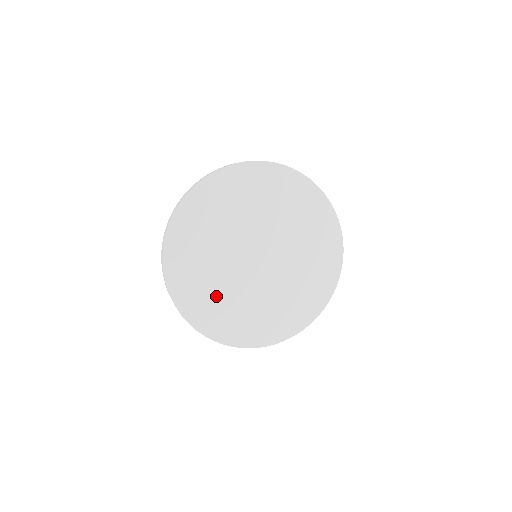
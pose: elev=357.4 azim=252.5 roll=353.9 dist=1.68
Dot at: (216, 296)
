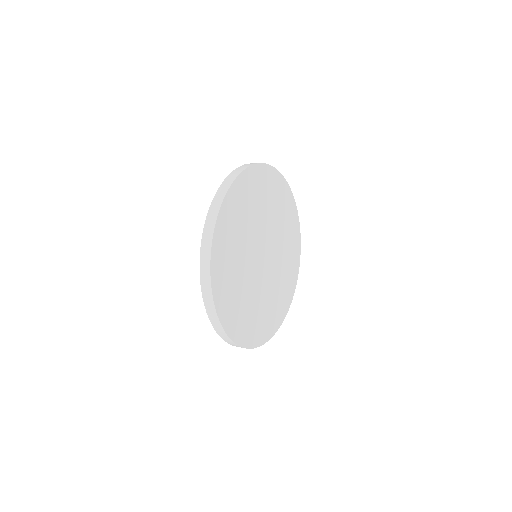
Dot at: (259, 312)
